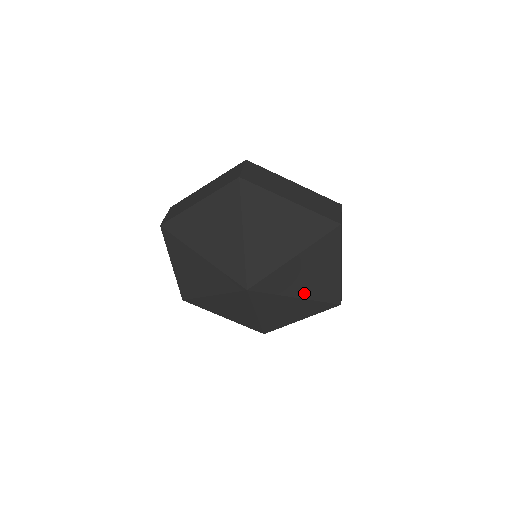
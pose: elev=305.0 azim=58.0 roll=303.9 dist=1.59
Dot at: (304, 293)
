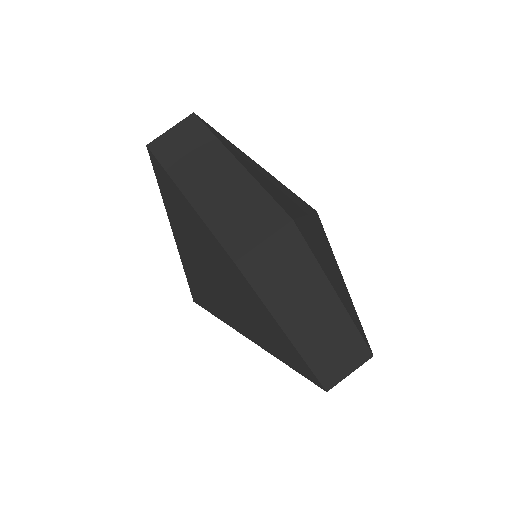
Dot at: occluded
